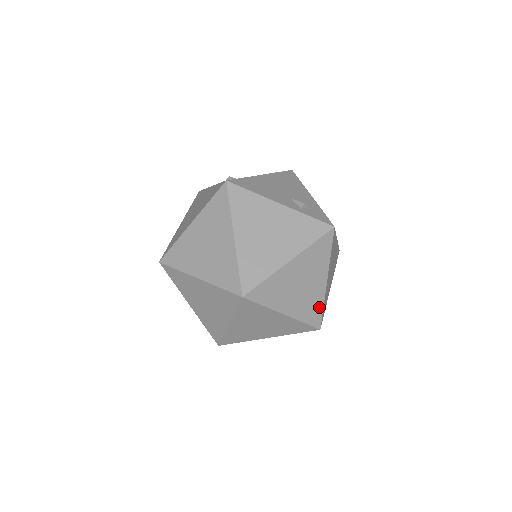
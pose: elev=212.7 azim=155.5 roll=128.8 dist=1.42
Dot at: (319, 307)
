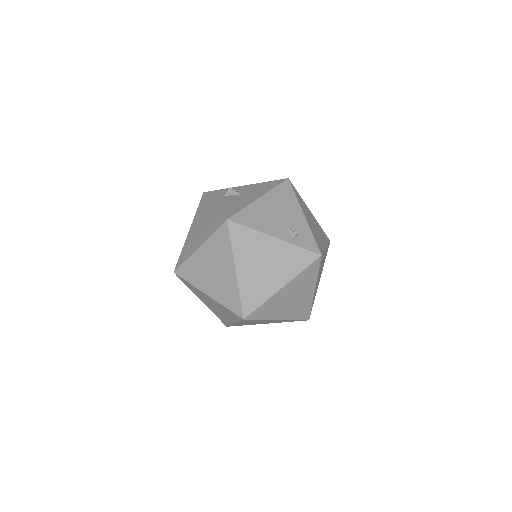
Dot at: (308, 307)
